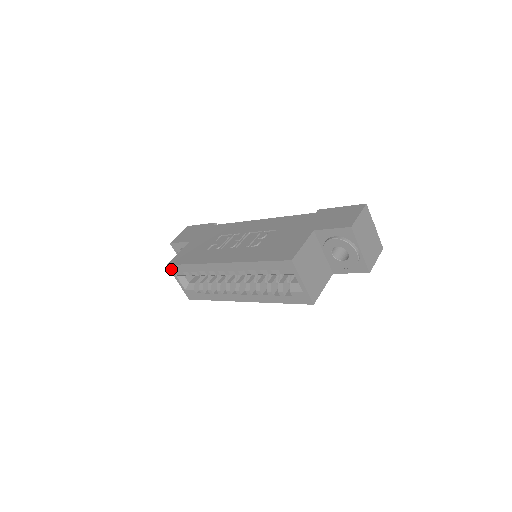
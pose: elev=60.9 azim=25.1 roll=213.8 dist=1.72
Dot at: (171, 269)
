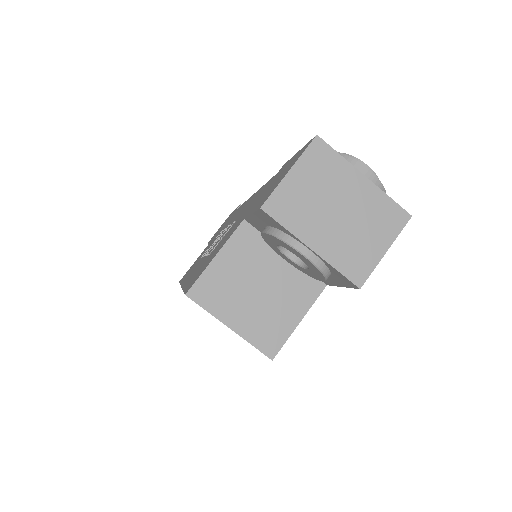
Dot at: occluded
